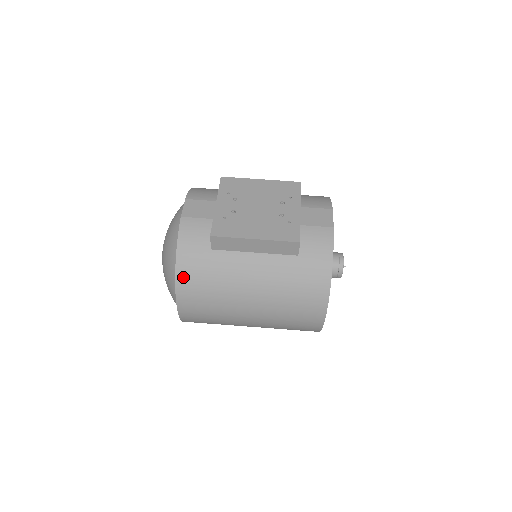
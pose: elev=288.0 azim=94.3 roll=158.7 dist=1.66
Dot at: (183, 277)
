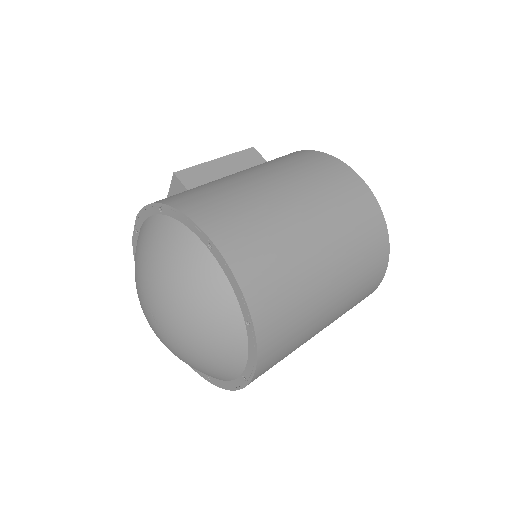
Dot at: (180, 203)
